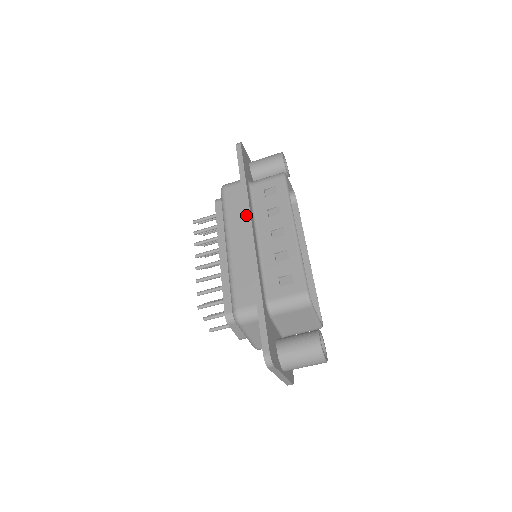
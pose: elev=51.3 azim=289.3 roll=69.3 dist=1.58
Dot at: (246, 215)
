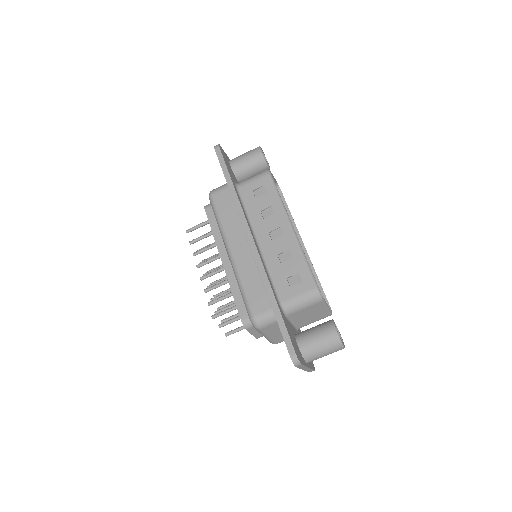
Dot at: (242, 221)
